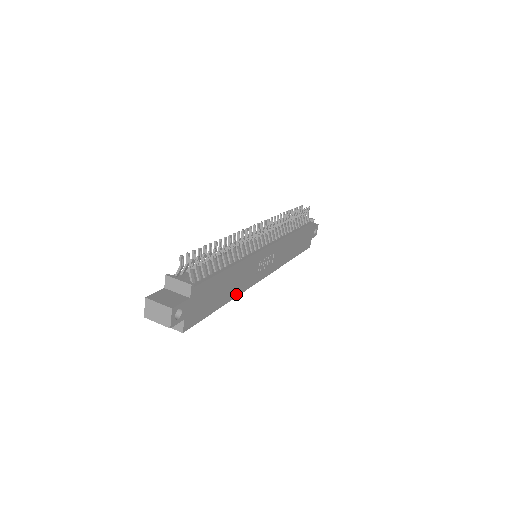
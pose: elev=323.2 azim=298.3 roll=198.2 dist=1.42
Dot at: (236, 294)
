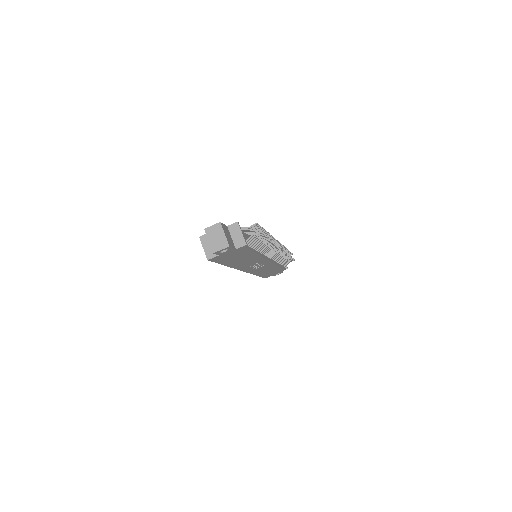
Dot at: (234, 266)
